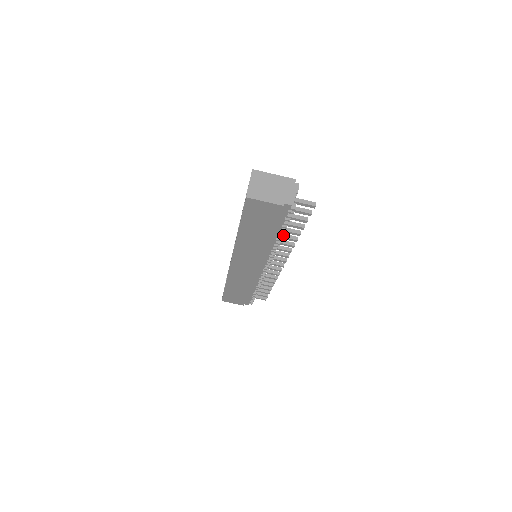
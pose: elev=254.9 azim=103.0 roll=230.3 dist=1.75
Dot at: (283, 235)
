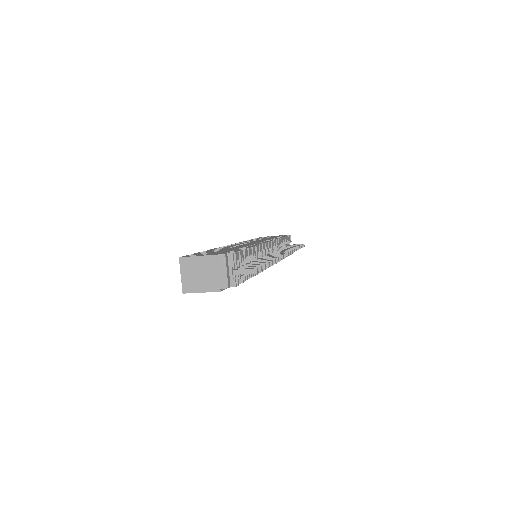
Dot at: occluded
